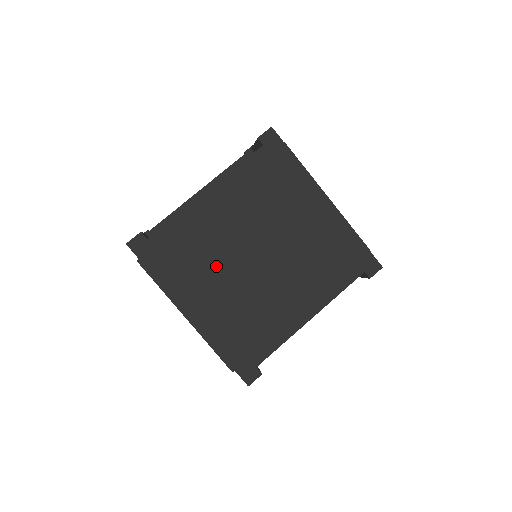
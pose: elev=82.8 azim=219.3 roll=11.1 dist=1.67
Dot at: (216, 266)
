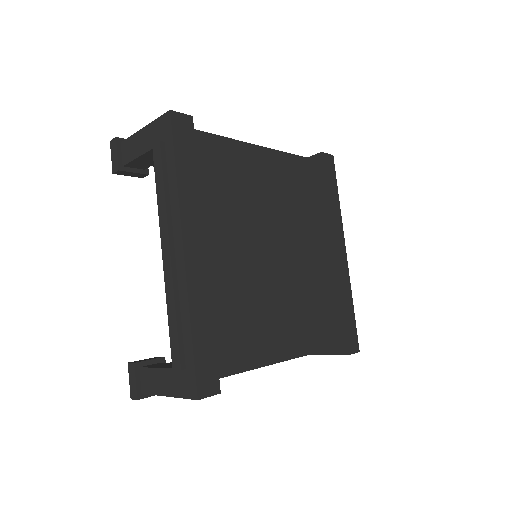
Dot at: (240, 222)
